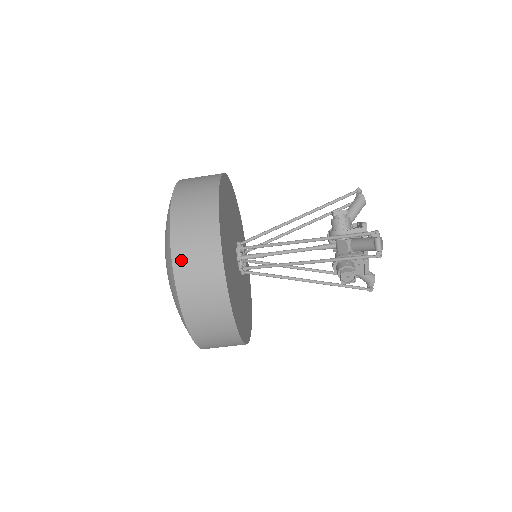
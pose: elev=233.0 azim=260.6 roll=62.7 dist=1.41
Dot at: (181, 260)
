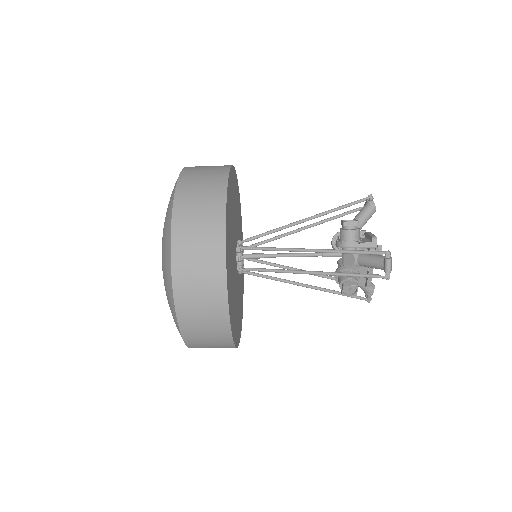
Dot at: (181, 265)
